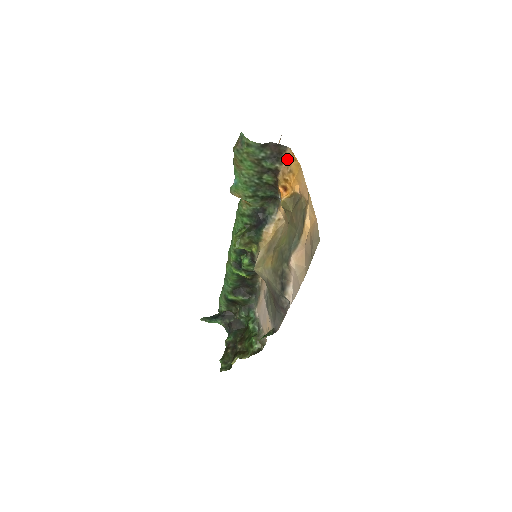
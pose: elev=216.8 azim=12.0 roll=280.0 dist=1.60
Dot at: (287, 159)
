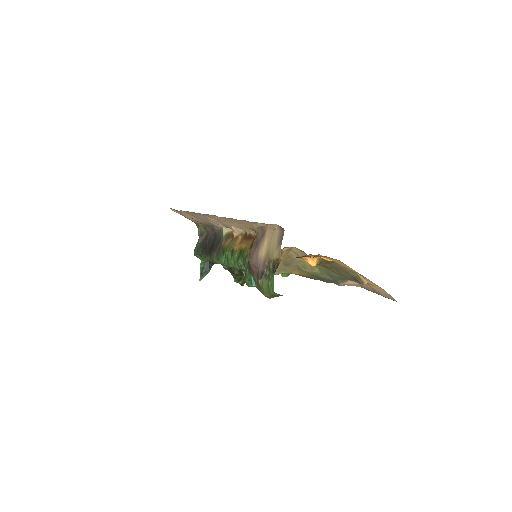
Dot at: occluded
